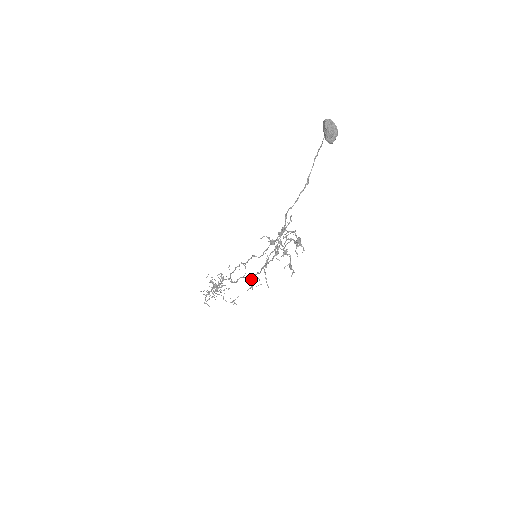
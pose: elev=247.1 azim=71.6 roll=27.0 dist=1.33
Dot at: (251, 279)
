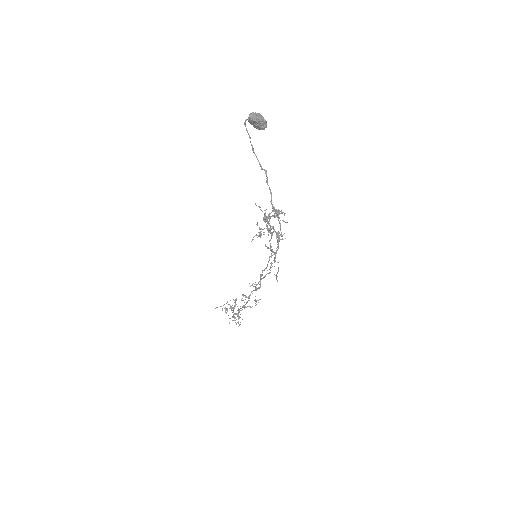
Dot at: occluded
